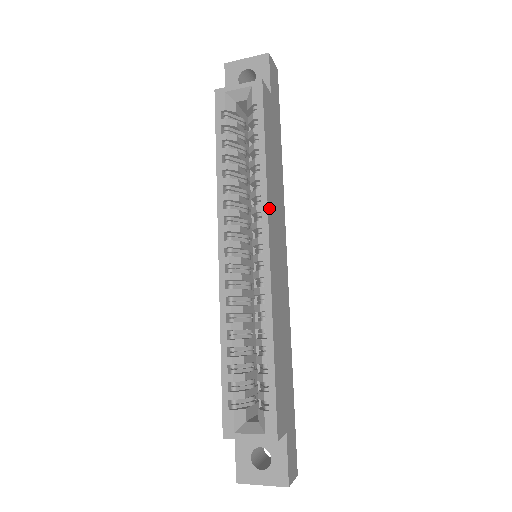
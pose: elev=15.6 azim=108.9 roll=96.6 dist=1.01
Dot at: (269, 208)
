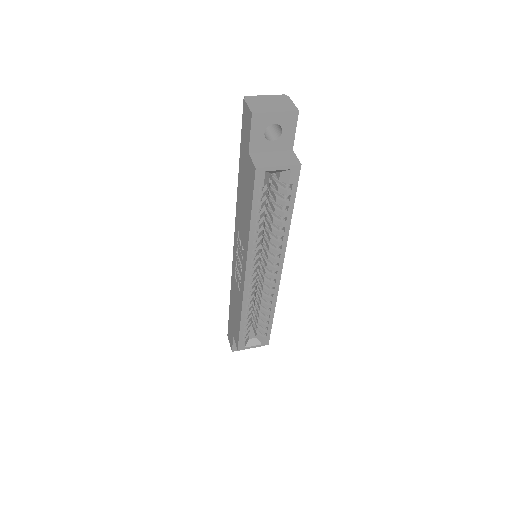
Dot at: (284, 249)
